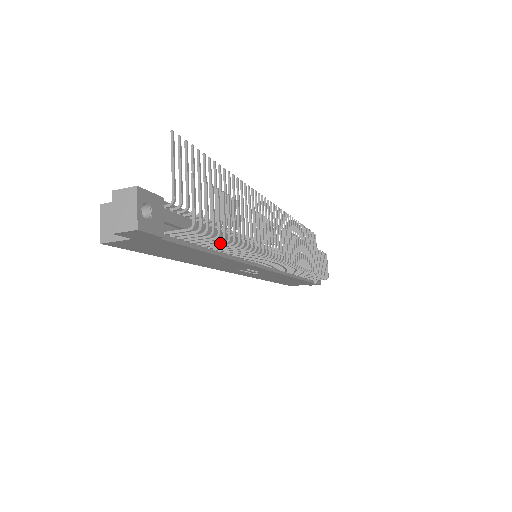
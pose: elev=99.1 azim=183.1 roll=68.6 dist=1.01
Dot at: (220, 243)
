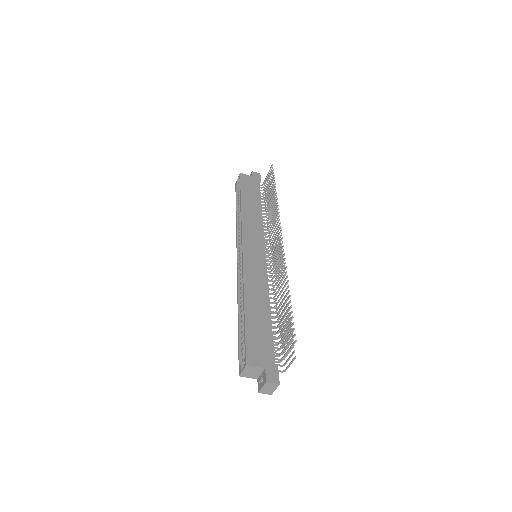
Dot at: occluded
